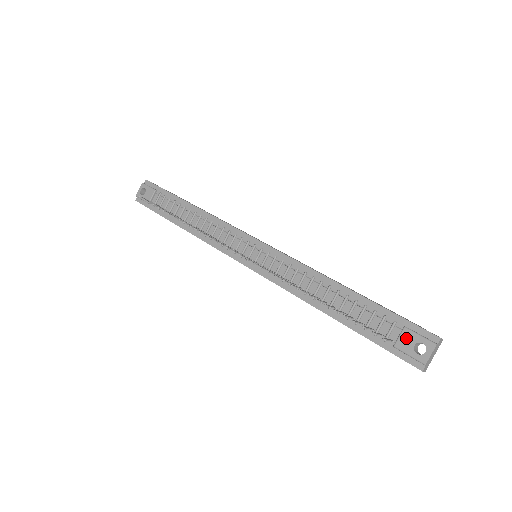
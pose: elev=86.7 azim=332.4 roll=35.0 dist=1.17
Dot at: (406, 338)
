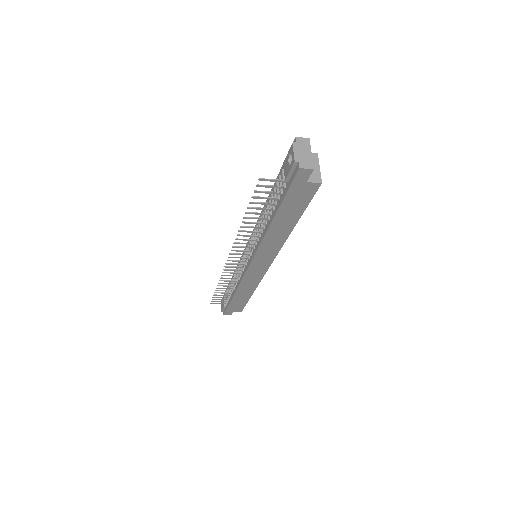
Dot at: (285, 167)
